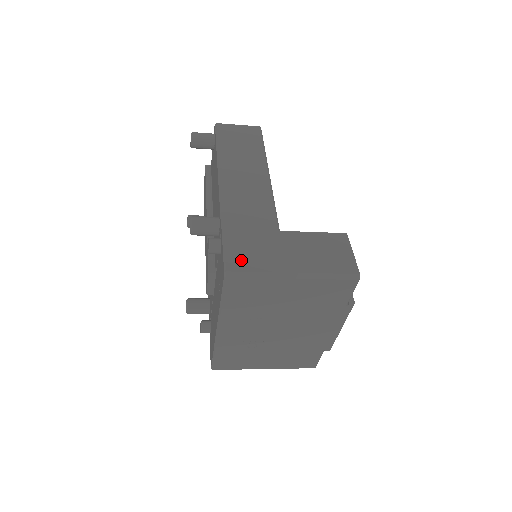
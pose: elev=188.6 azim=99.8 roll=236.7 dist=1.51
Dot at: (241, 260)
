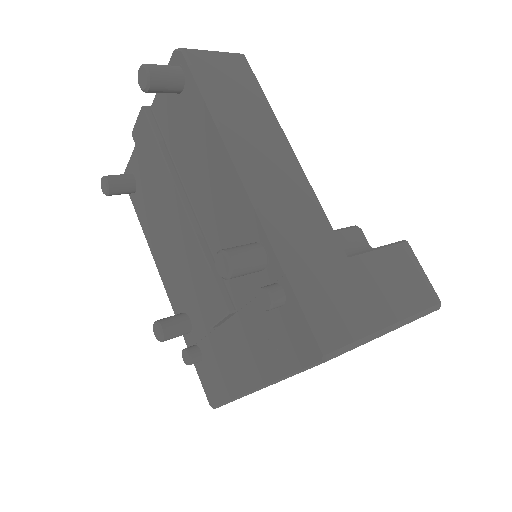
Dot at: (333, 326)
